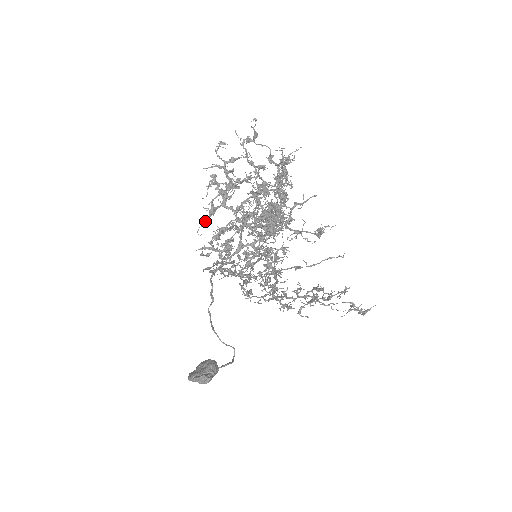
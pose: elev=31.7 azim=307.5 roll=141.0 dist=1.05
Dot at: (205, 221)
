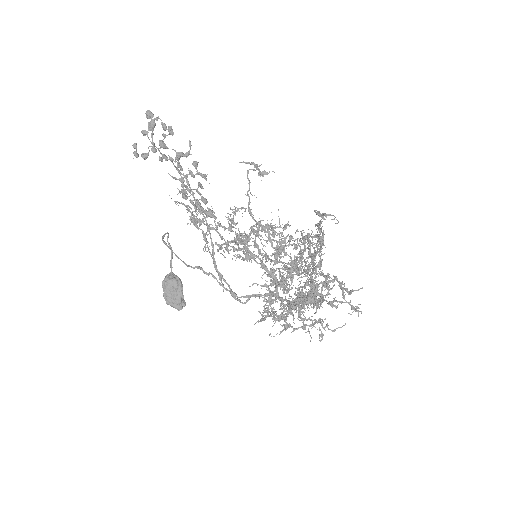
Dot at: (280, 332)
